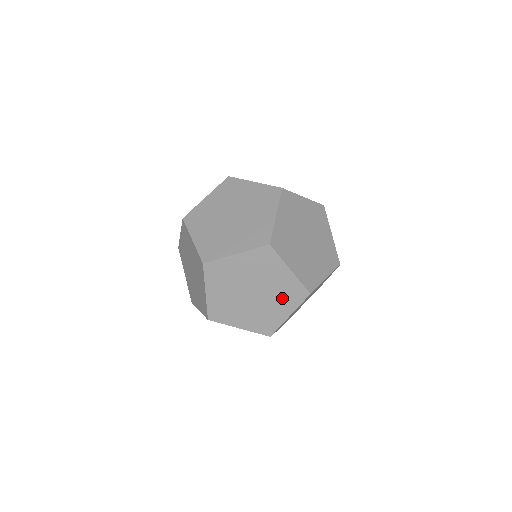
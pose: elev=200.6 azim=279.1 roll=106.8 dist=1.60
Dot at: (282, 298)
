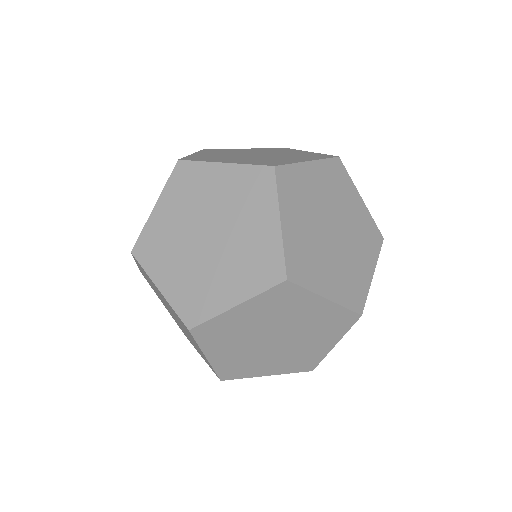
Dot at: occluded
